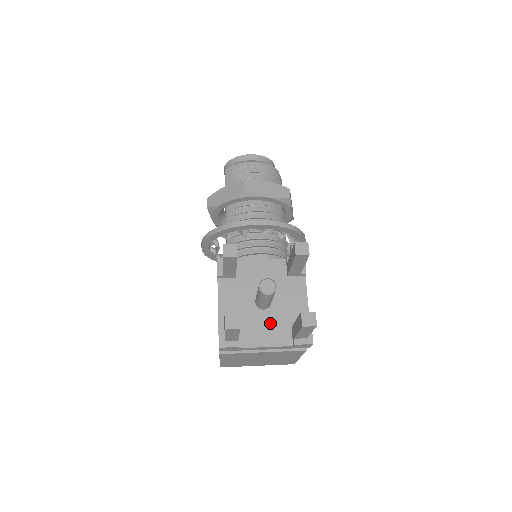
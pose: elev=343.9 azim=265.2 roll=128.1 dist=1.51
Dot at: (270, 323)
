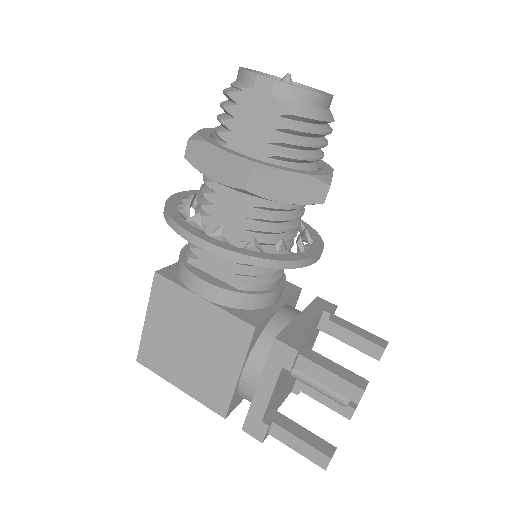
Dot at: (290, 384)
